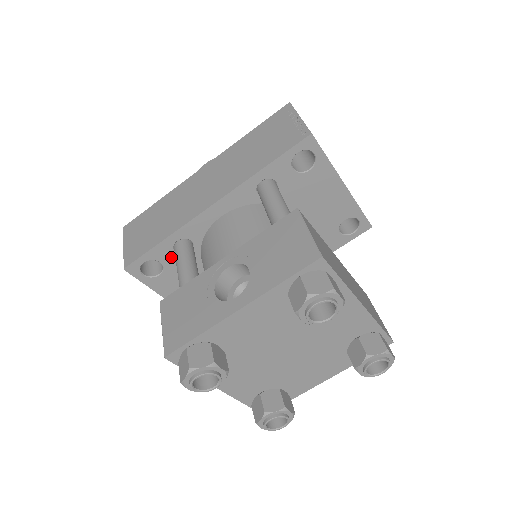
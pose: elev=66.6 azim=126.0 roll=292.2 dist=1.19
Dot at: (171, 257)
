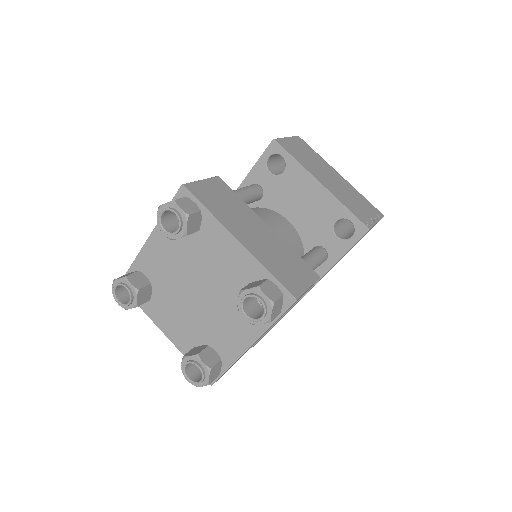
Dot at: occluded
